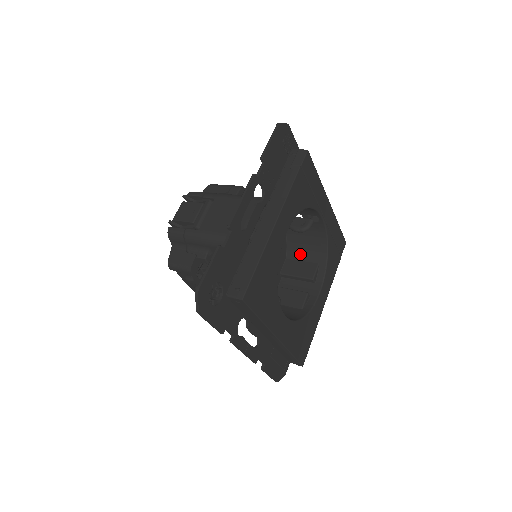
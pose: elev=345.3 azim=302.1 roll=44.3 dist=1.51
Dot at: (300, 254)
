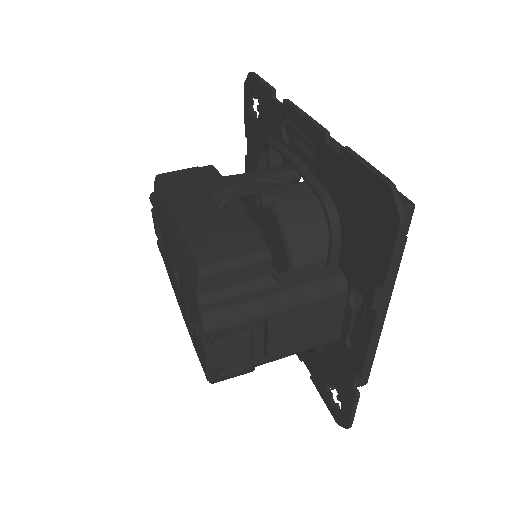
Dot at: occluded
